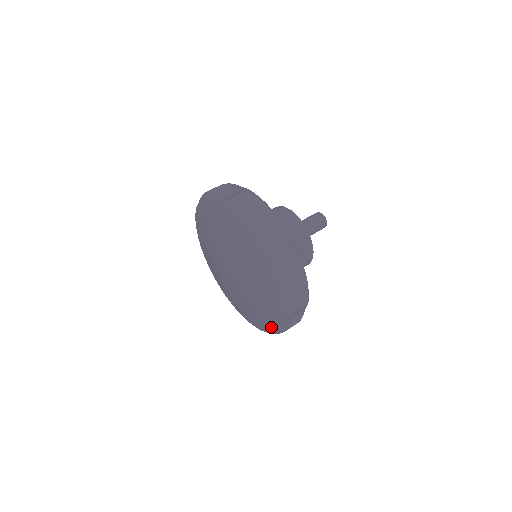
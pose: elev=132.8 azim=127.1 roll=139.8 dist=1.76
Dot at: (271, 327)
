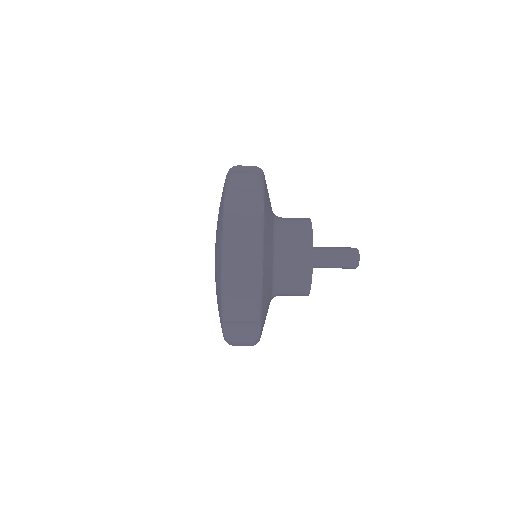
Dot at: occluded
